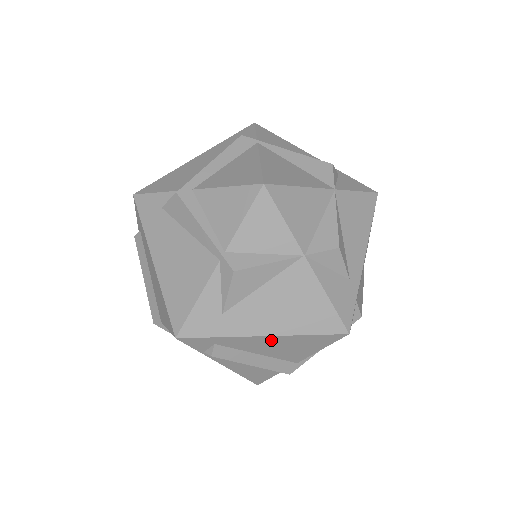
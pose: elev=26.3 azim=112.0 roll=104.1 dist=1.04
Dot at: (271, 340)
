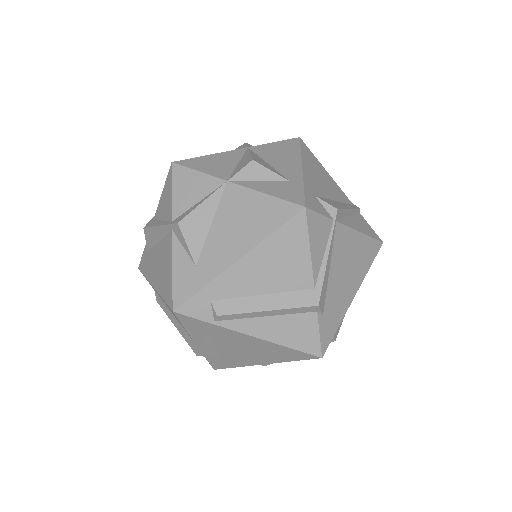
Dot at: (250, 263)
